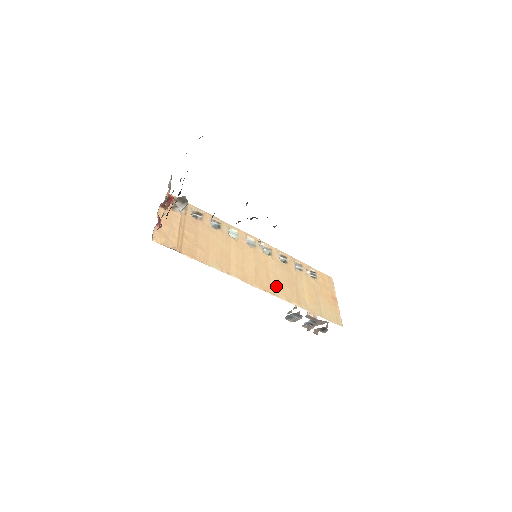
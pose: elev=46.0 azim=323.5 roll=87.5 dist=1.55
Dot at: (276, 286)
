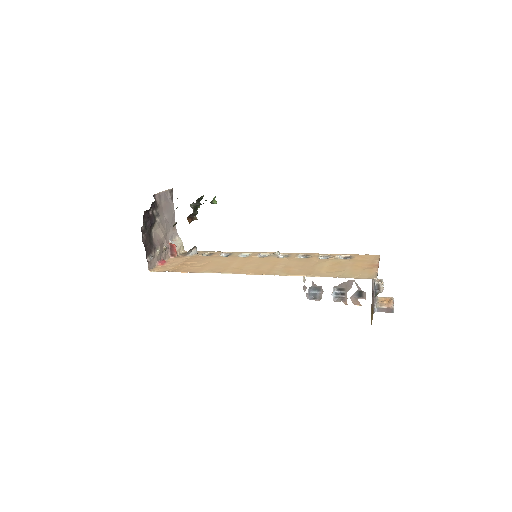
Dot at: (280, 270)
